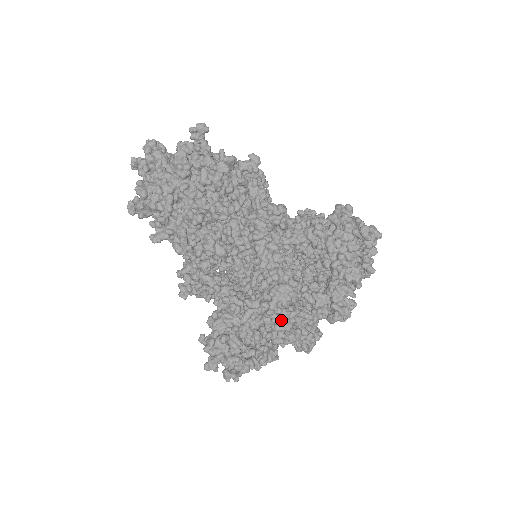
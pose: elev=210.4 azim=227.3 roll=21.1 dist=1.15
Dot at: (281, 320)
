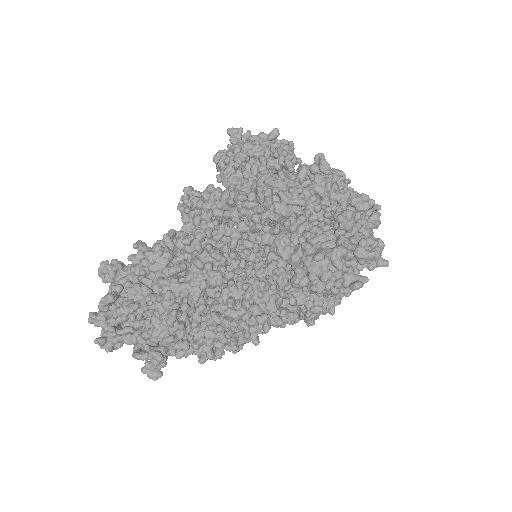
Dot at: occluded
